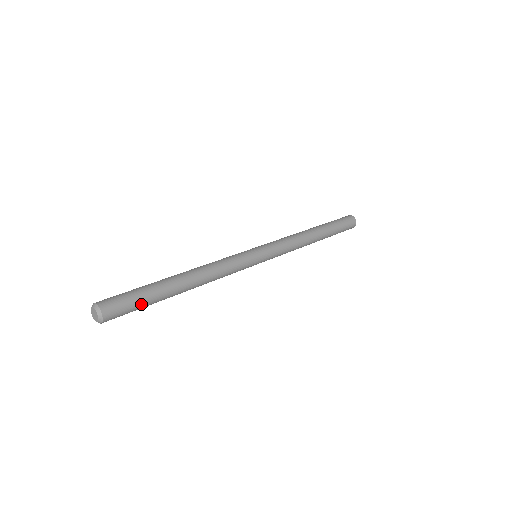
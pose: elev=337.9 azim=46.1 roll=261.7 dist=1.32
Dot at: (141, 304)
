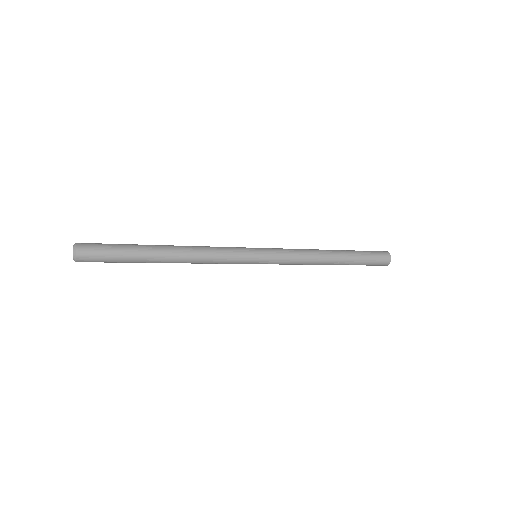
Dot at: (116, 261)
